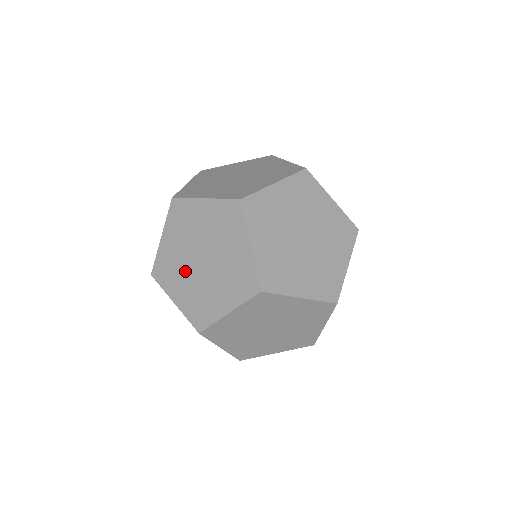
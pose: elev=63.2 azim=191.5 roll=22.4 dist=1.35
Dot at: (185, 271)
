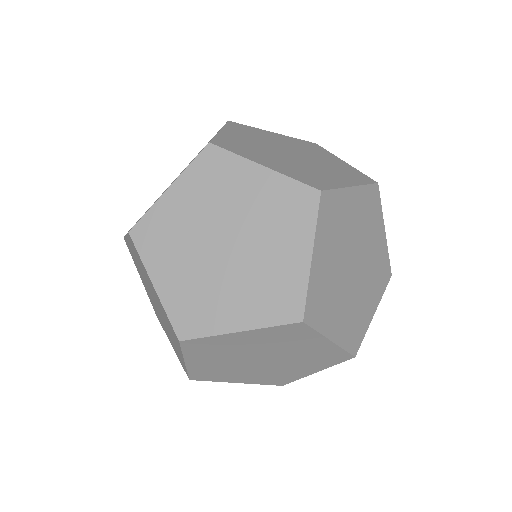
Dot at: (241, 369)
